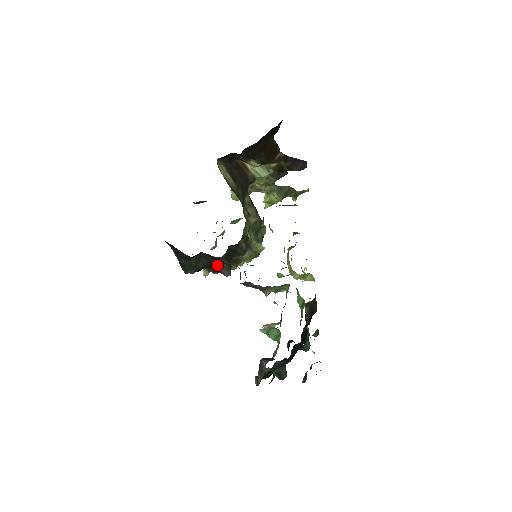
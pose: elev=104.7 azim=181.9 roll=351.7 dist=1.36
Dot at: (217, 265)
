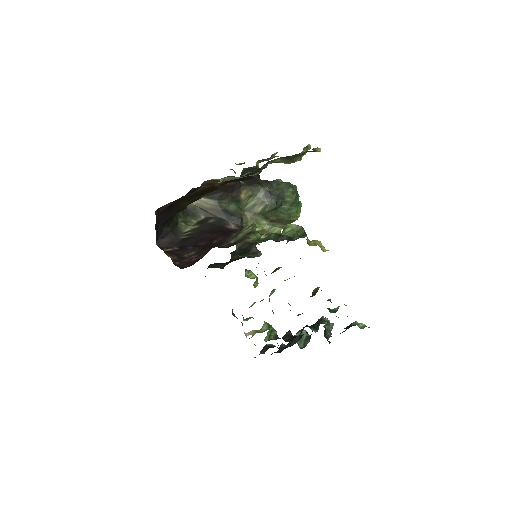
Dot at: (238, 259)
